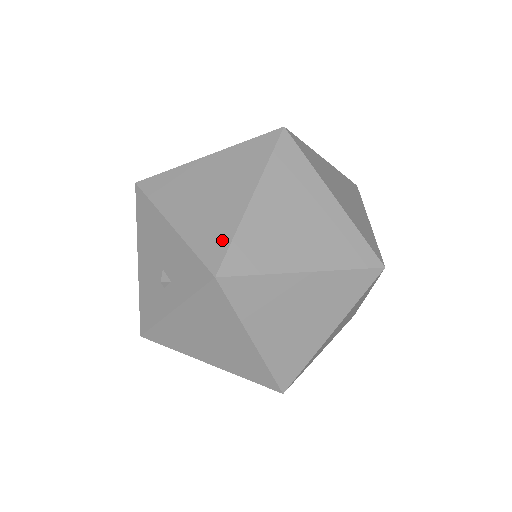
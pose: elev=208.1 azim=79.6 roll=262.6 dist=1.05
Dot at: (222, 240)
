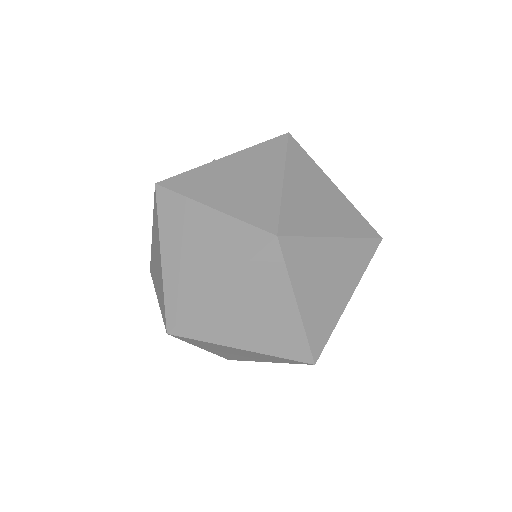
Dot at: (163, 302)
